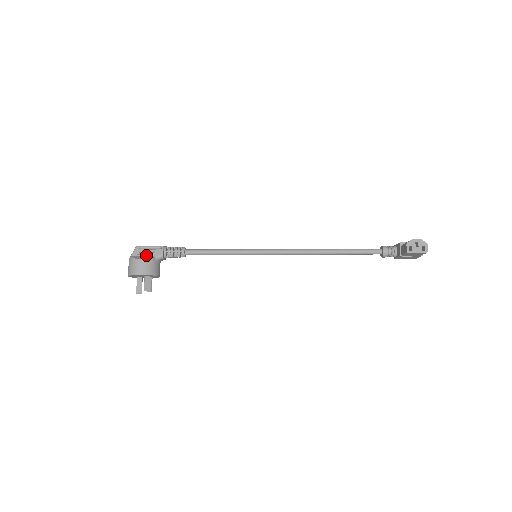
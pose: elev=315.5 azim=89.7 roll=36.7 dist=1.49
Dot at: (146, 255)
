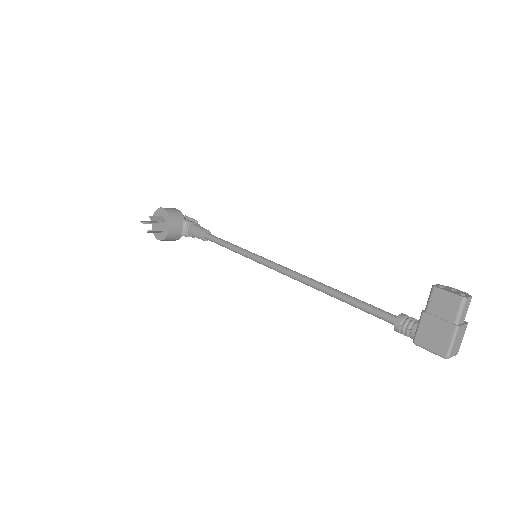
Dot at: occluded
